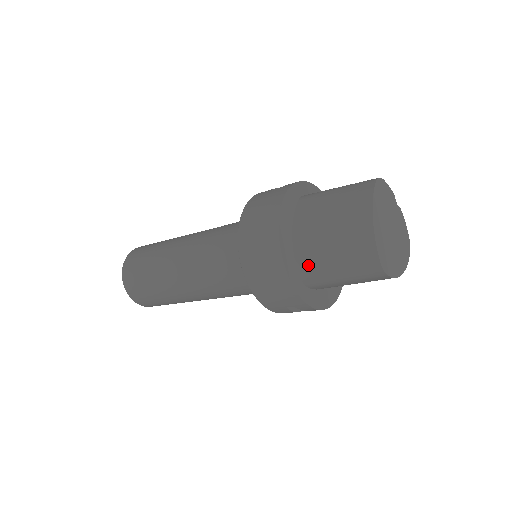
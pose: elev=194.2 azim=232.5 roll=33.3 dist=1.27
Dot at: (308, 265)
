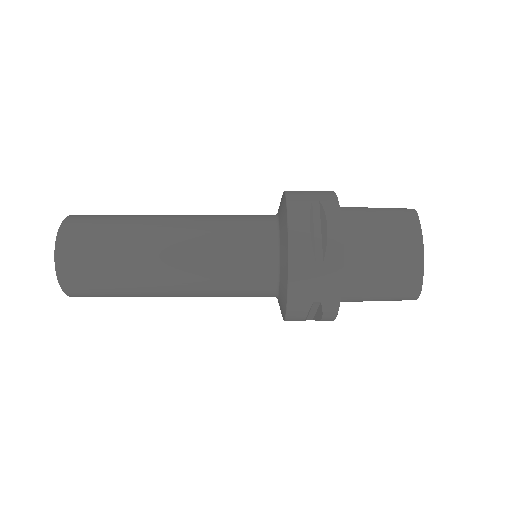
Dot at: occluded
